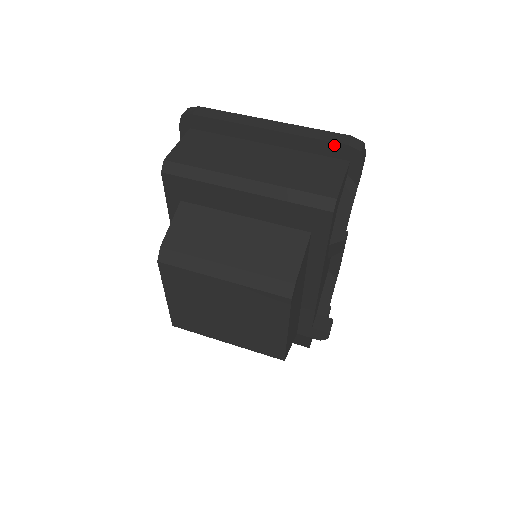
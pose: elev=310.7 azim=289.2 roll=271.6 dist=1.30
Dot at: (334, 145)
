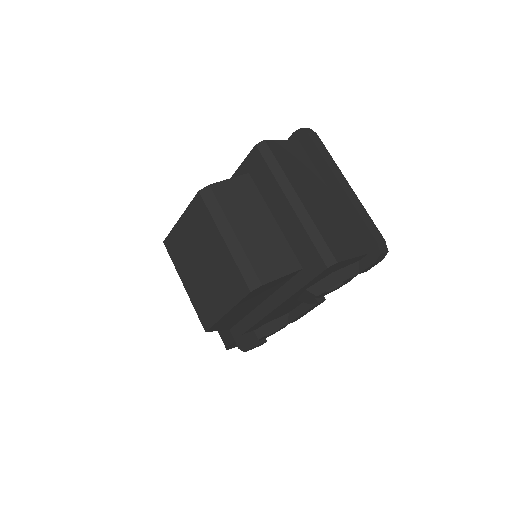
Dot at: (369, 234)
